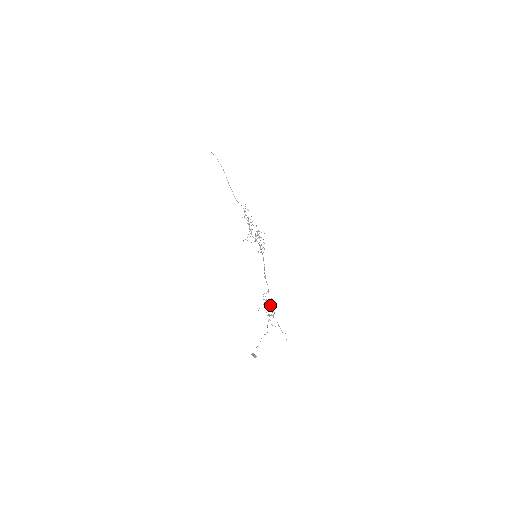
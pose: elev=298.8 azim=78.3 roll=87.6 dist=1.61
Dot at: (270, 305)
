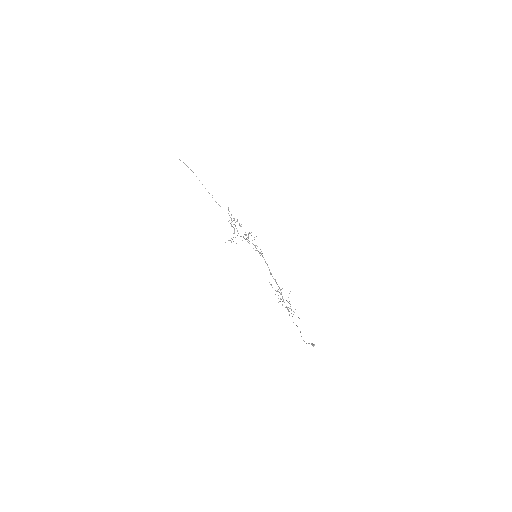
Dot at: occluded
